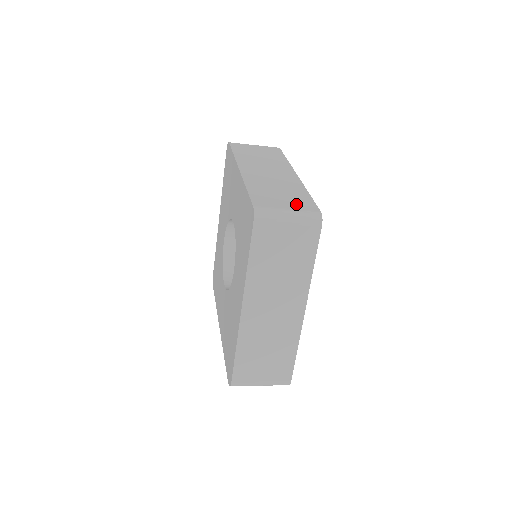
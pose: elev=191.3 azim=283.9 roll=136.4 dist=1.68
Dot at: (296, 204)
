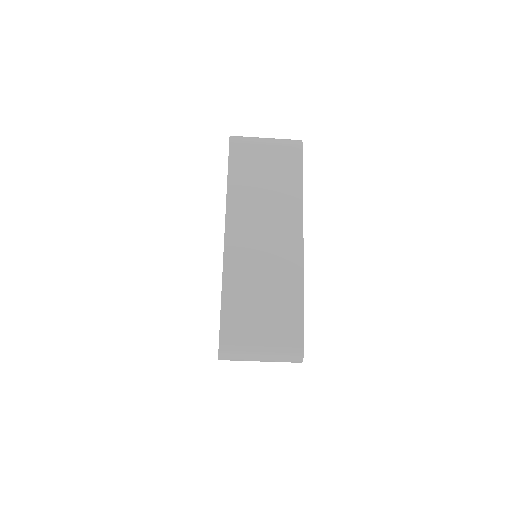
Dot at: occluded
